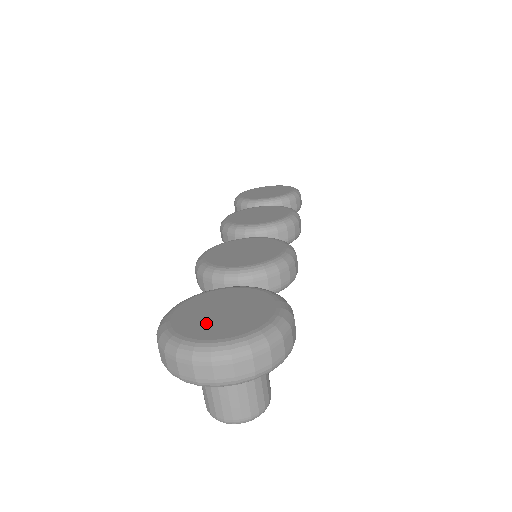
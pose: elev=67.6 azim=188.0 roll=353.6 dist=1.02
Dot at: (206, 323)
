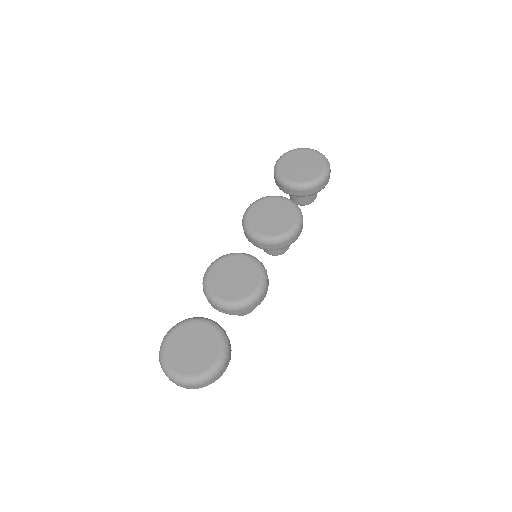
Dot at: (180, 355)
